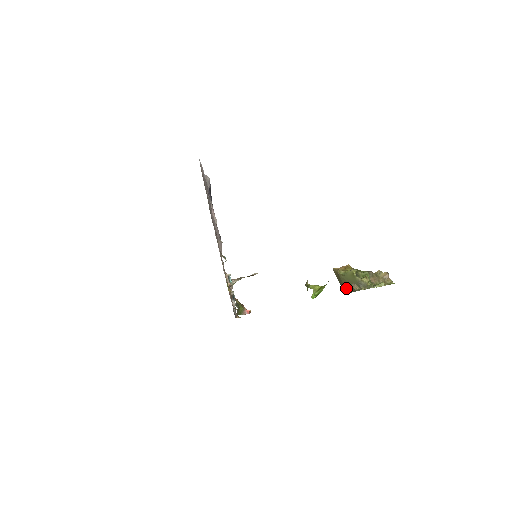
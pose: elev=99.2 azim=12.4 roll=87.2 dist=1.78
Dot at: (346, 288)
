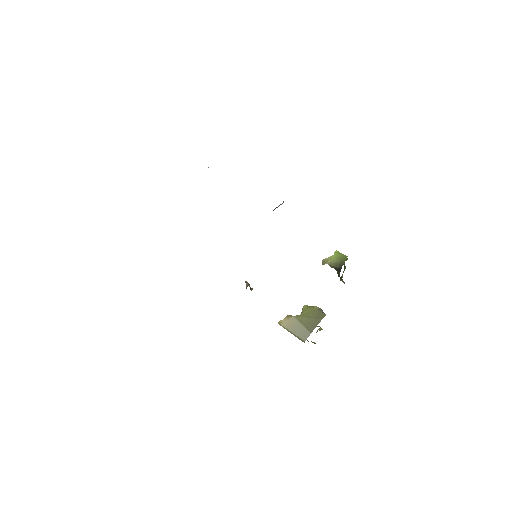
Dot at: (307, 327)
